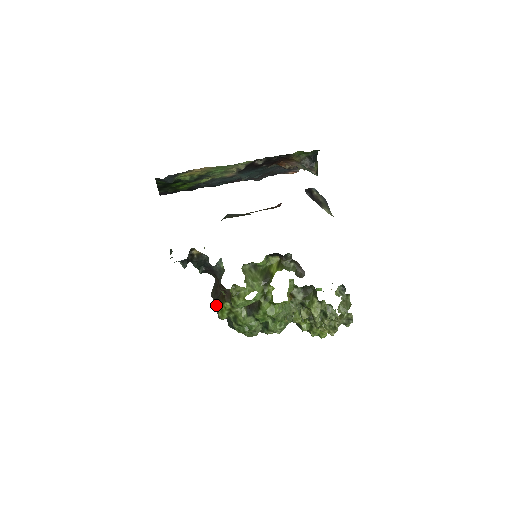
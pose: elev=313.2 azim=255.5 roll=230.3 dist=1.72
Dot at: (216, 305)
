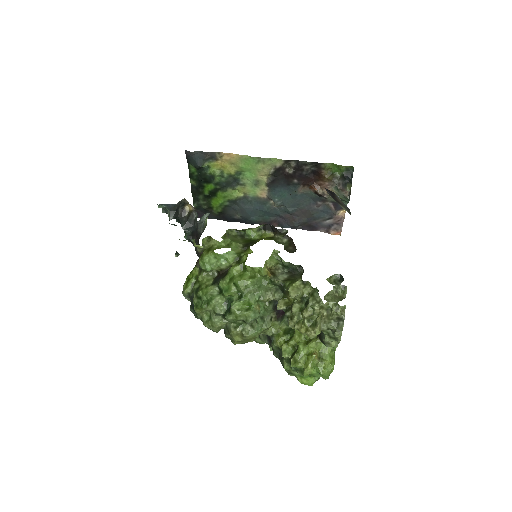
Dot at: occluded
